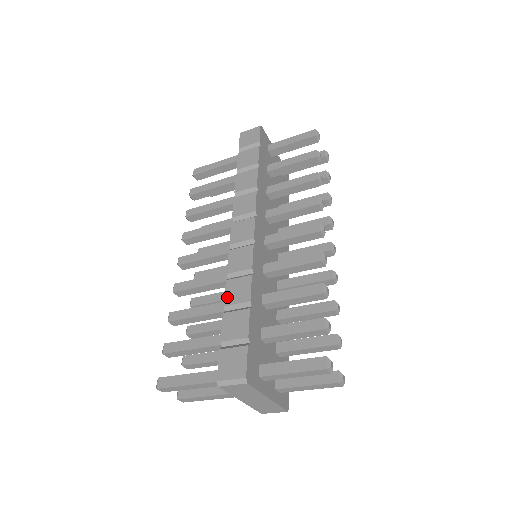
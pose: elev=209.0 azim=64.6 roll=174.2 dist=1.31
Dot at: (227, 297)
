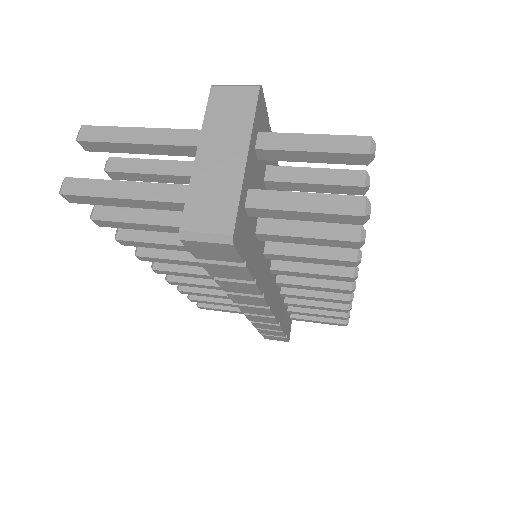
Dot at: (257, 327)
